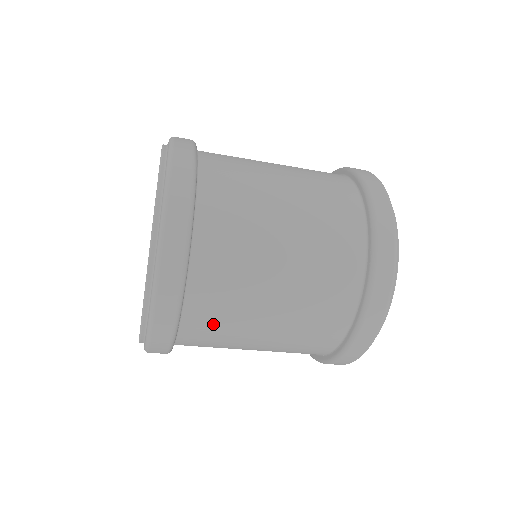
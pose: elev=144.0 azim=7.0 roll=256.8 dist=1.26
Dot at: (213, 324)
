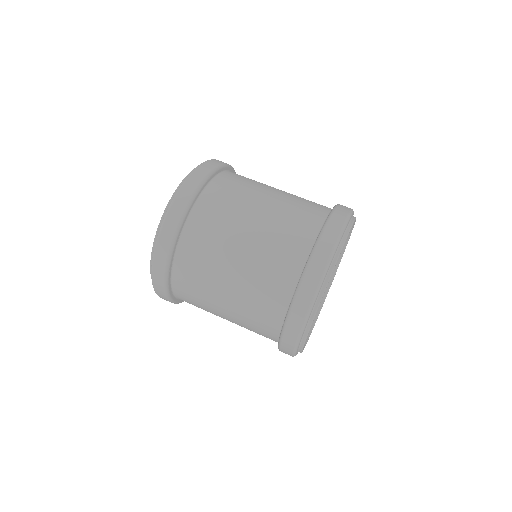
Dot at: (199, 250)
